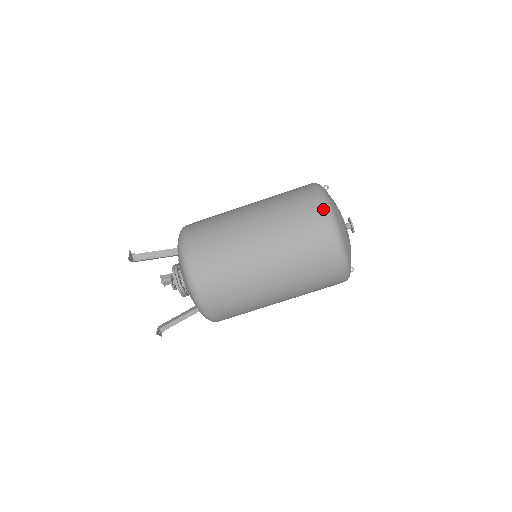
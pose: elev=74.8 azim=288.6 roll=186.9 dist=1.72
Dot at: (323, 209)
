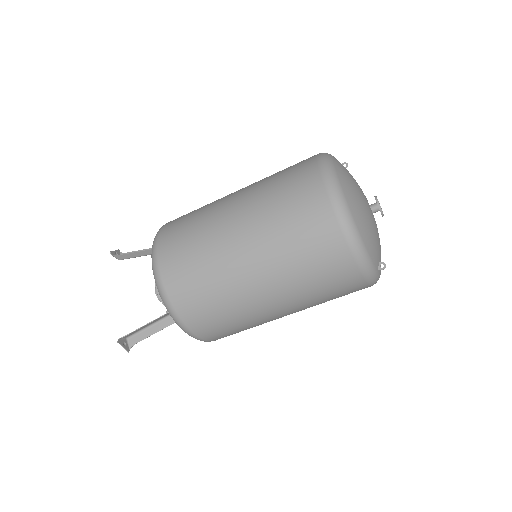
Dot at: (317, 160)
